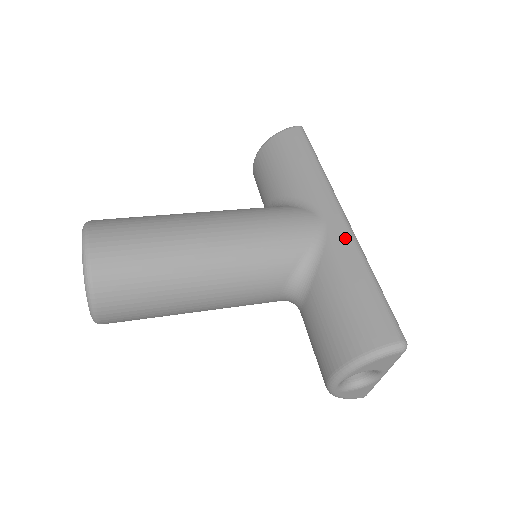
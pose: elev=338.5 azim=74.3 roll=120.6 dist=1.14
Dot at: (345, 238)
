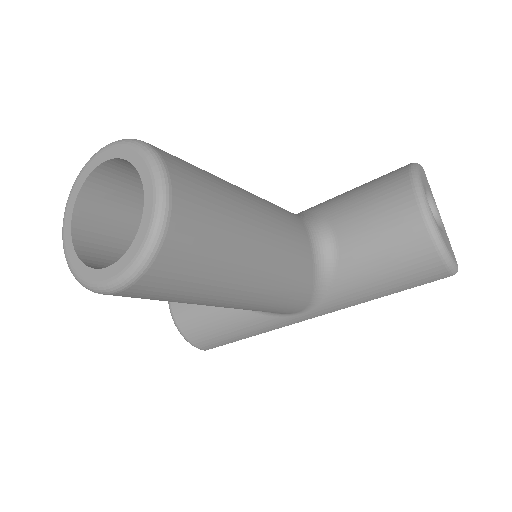
Dot at: occluded
